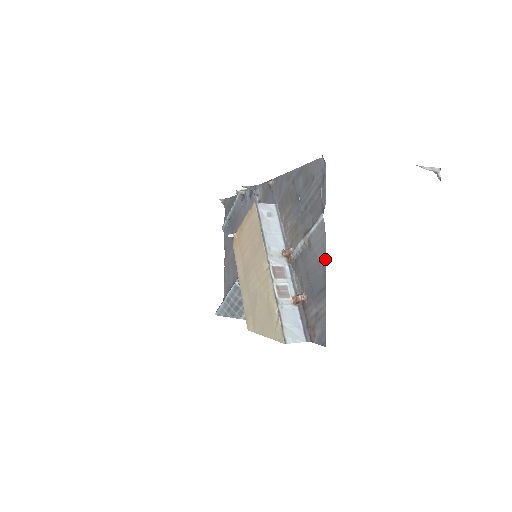
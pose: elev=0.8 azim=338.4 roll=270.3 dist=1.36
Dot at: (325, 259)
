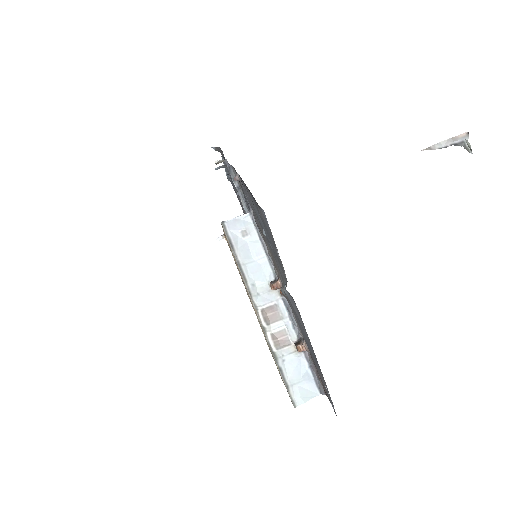
Dot at: (307, 335)
